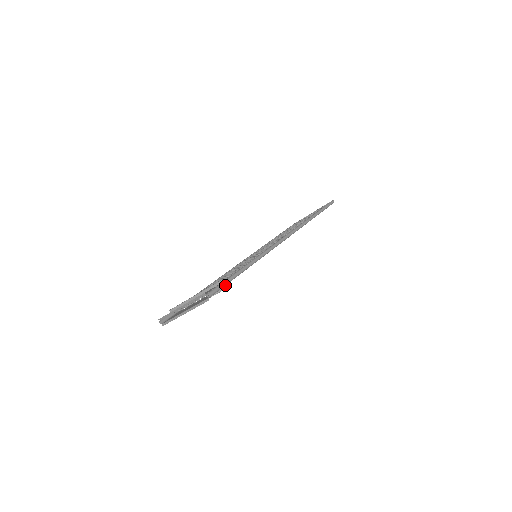
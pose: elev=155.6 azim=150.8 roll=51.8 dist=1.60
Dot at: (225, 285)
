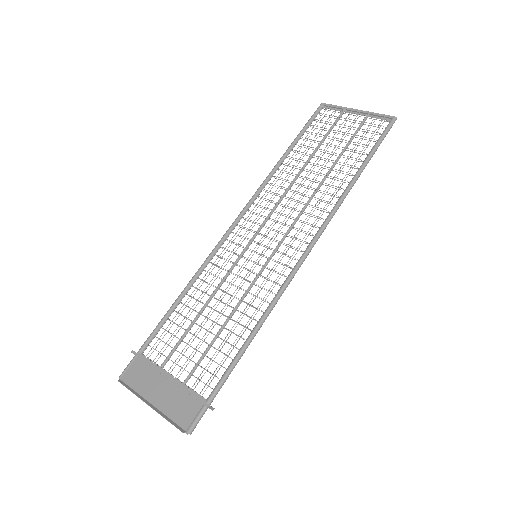
Dot at: occluded
